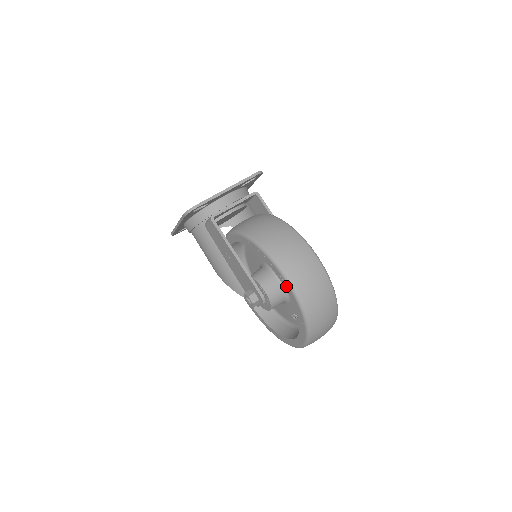
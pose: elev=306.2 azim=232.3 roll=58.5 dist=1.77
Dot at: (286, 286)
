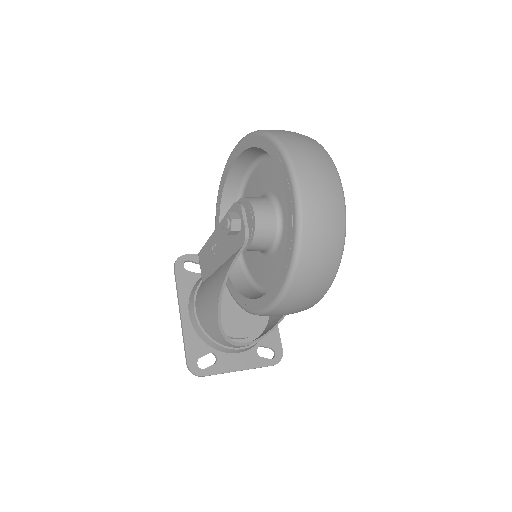
Dot at: (235, 153)
